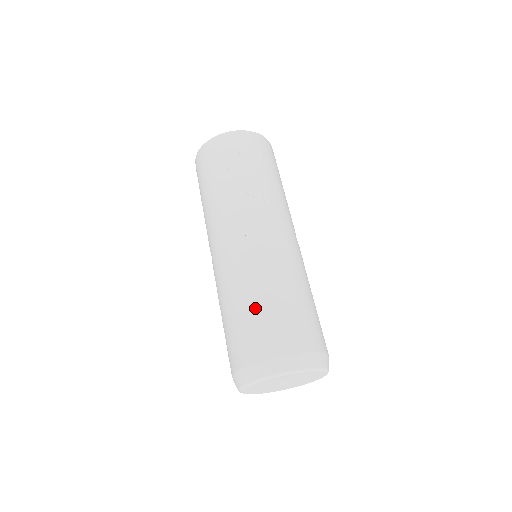
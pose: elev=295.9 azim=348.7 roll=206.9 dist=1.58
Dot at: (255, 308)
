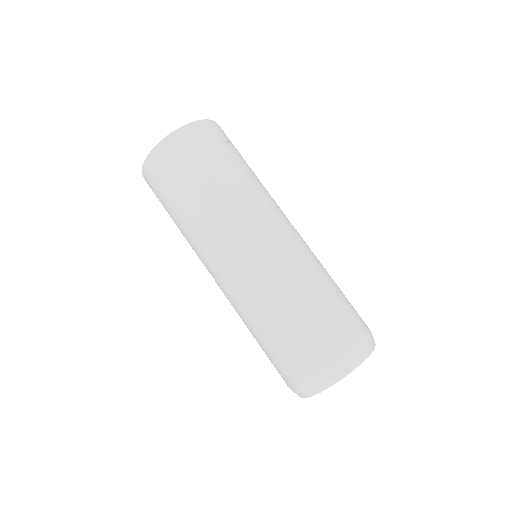
Dot at: (321, 303)
